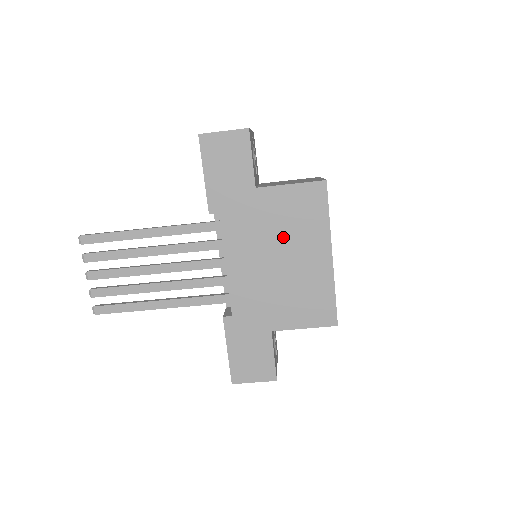
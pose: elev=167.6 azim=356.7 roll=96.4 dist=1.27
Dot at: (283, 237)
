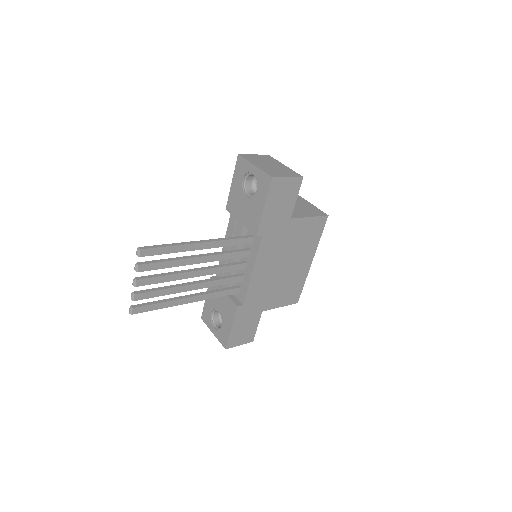
Dot at: (292, 251)
